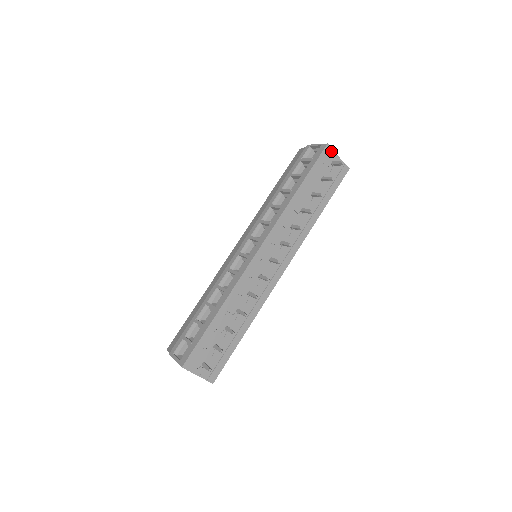
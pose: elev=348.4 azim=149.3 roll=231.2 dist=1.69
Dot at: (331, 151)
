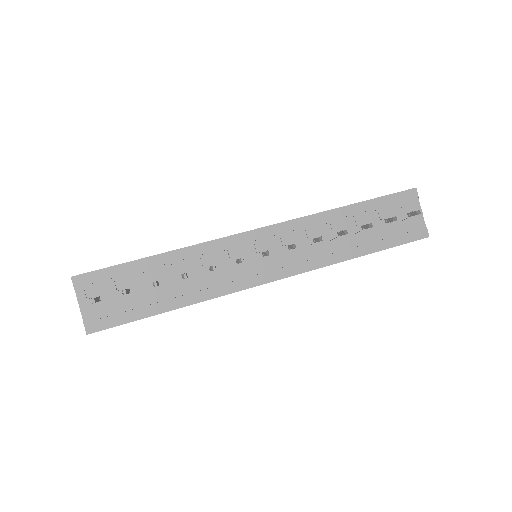
Dot at: (416, 200)
